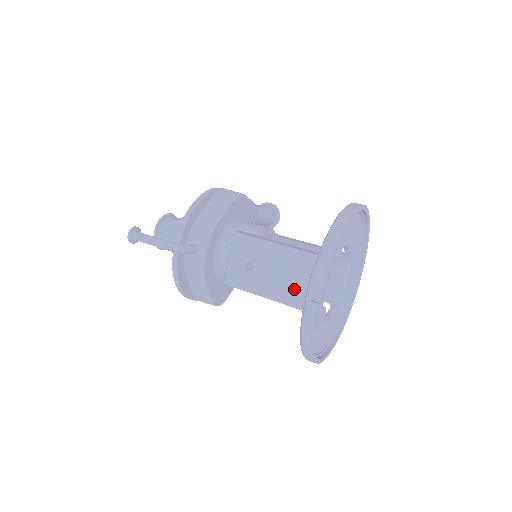
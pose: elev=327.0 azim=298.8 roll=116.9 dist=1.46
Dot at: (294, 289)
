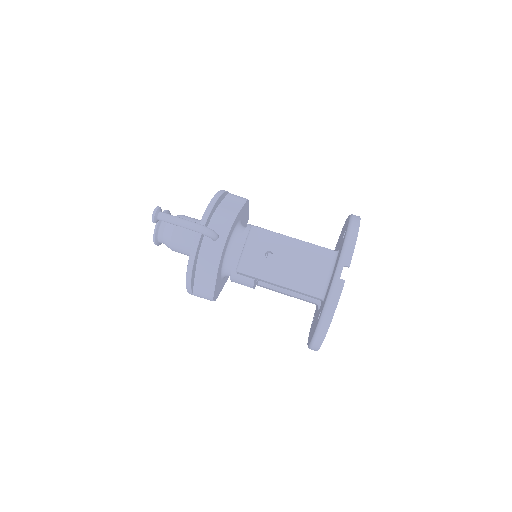
Dot at: (310, 276)
